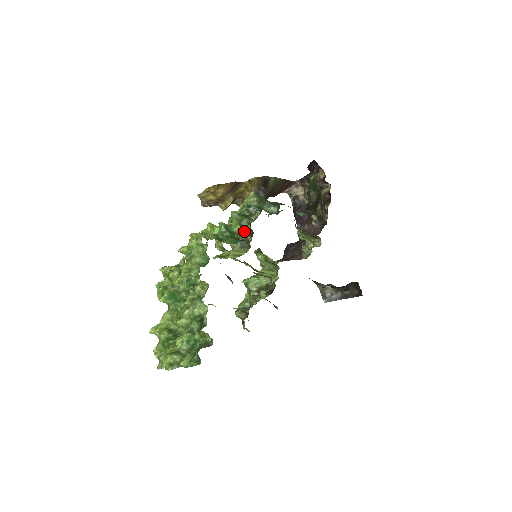
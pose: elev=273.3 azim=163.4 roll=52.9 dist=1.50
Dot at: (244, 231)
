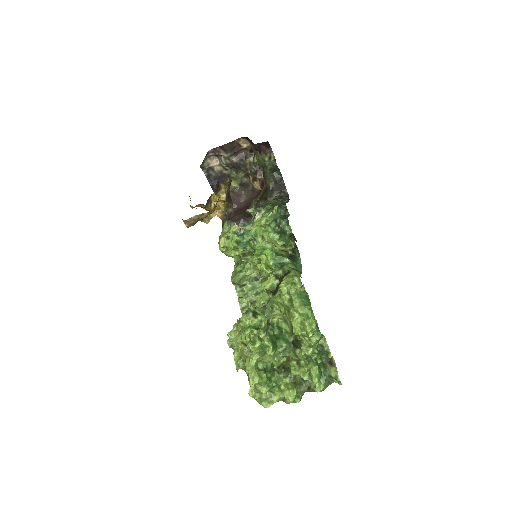
Dot at: (279, 246)
